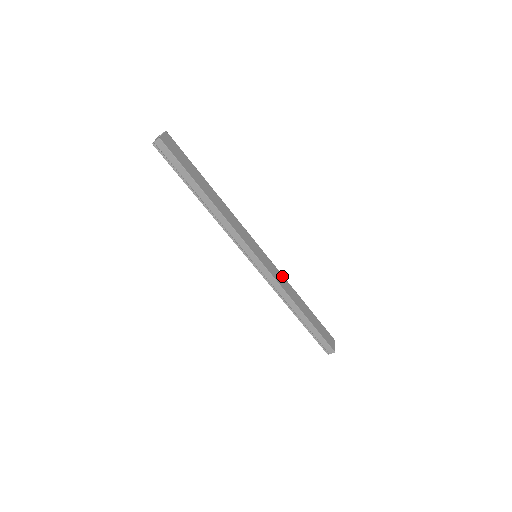
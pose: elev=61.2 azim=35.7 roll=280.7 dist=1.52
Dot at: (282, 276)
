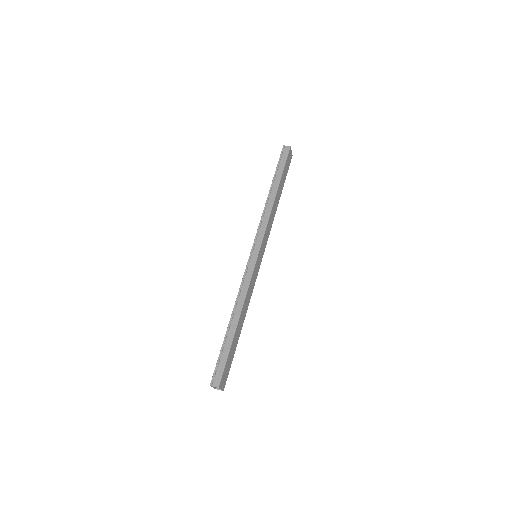
Dot at: (252, 291)
